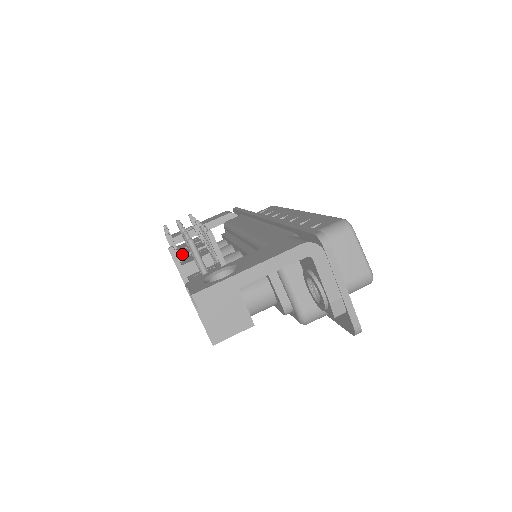
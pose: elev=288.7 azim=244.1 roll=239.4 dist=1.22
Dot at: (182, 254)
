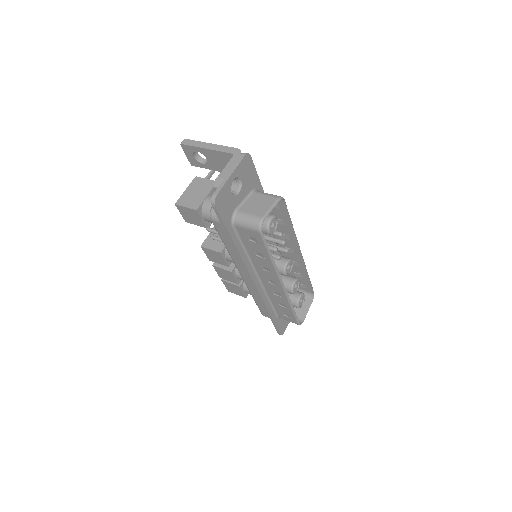
Dot at: occluded
